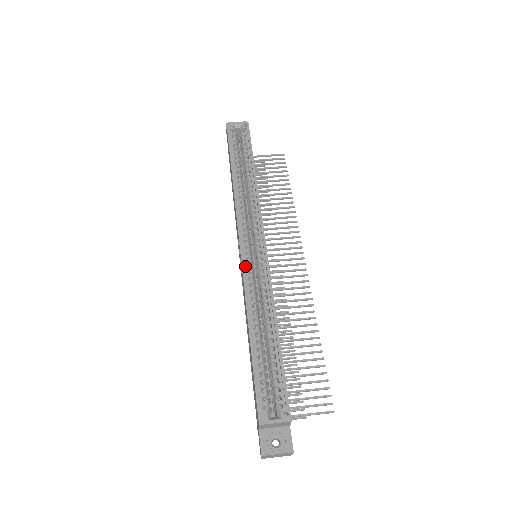
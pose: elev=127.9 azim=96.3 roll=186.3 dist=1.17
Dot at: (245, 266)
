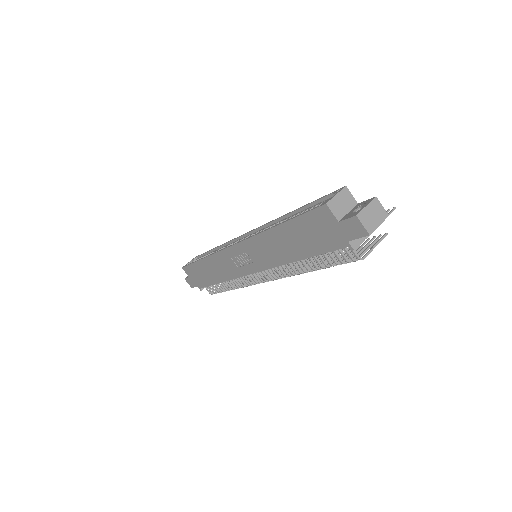
Dot at: (245, 242)
